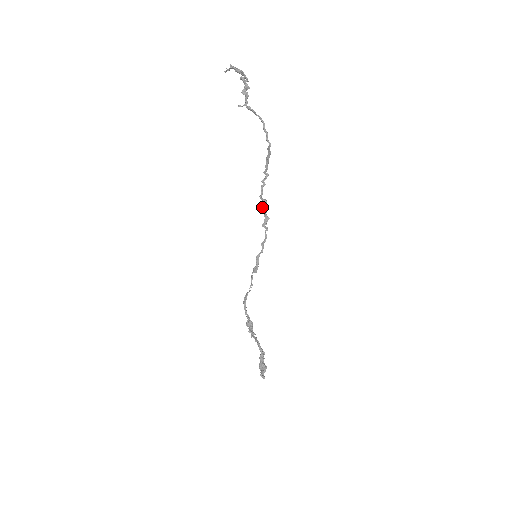
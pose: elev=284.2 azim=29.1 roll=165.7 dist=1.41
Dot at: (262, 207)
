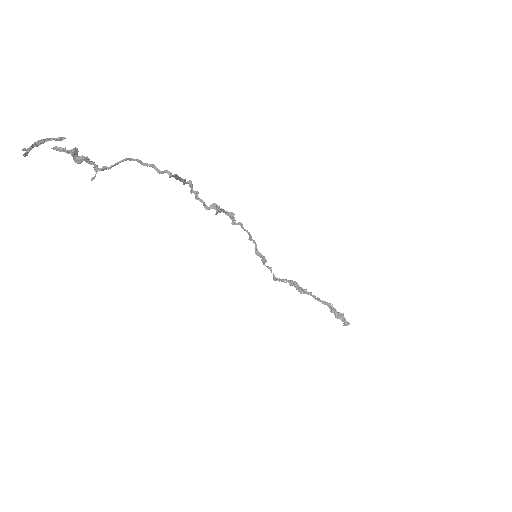
Dot at: (216, 212)
